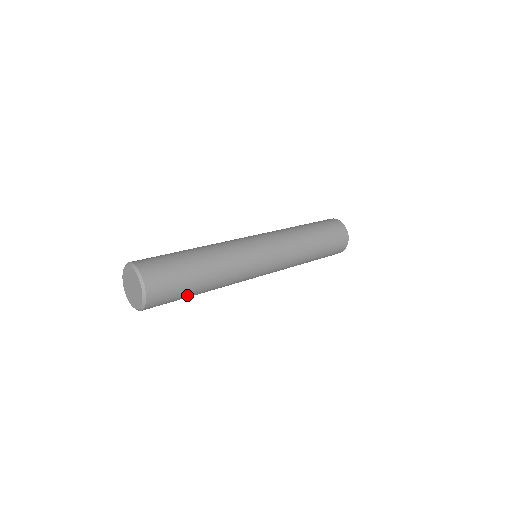
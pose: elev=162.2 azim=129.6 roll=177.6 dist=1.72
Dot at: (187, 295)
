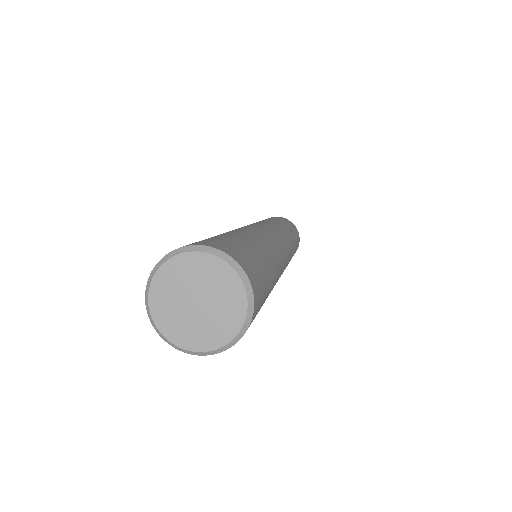
Dot at: (266, 296)
